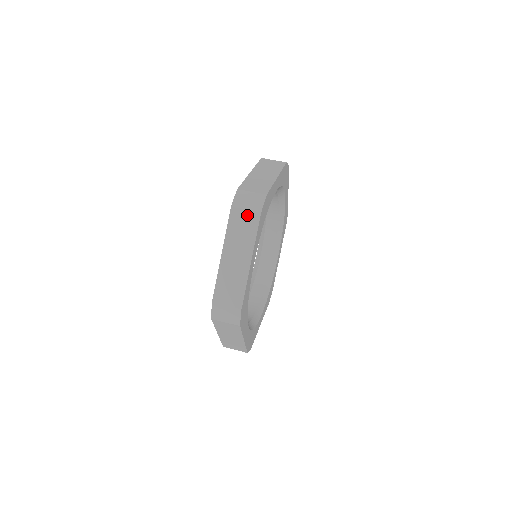
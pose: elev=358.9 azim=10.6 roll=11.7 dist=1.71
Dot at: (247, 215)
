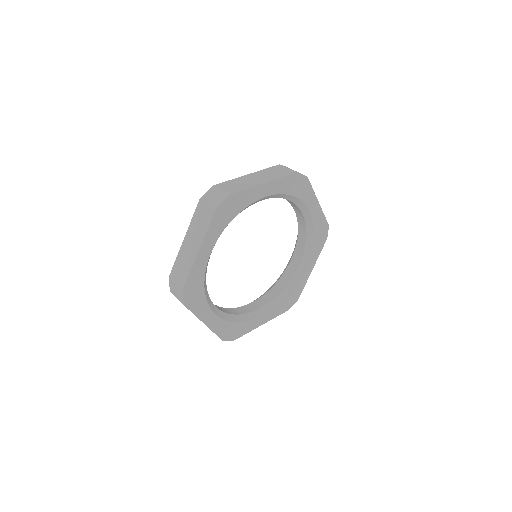
Dot at: (207, 209)
